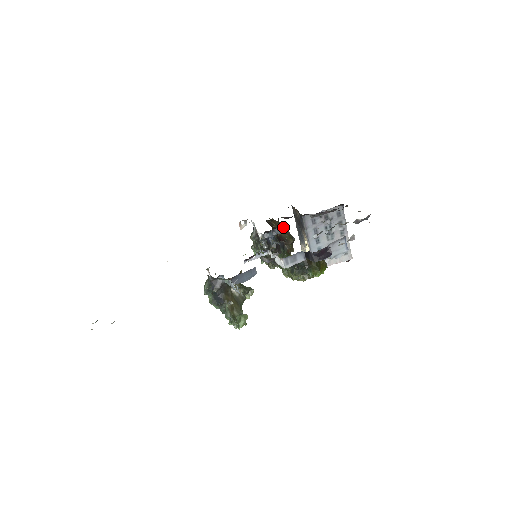
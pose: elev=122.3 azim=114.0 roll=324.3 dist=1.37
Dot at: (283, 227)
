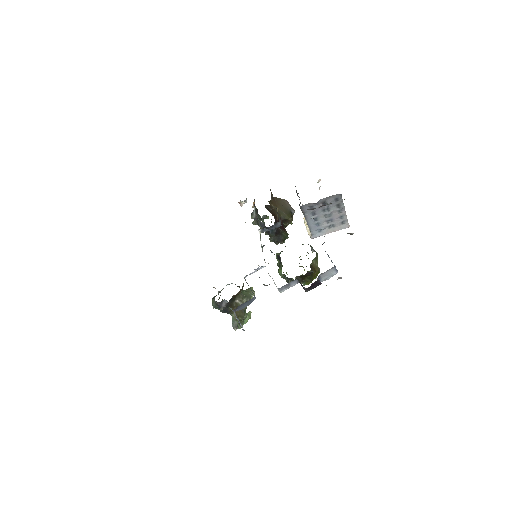
Dot at: (282, 203)
